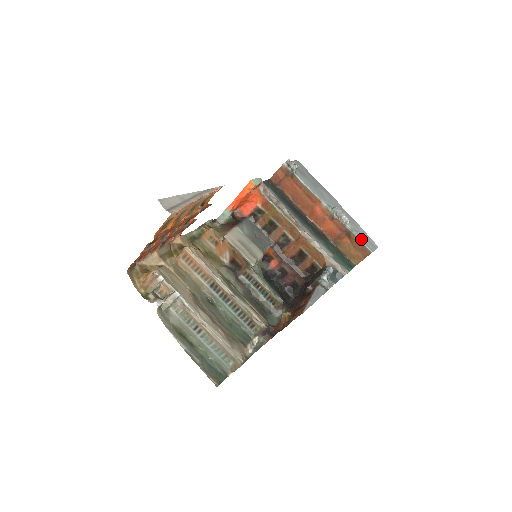
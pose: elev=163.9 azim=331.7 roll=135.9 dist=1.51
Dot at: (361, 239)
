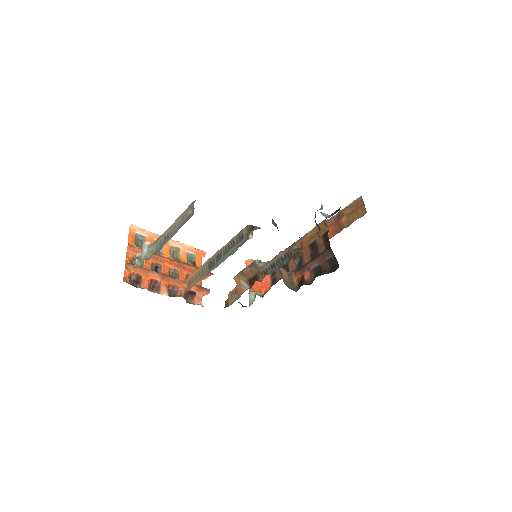
Dot at: (350, 206)
